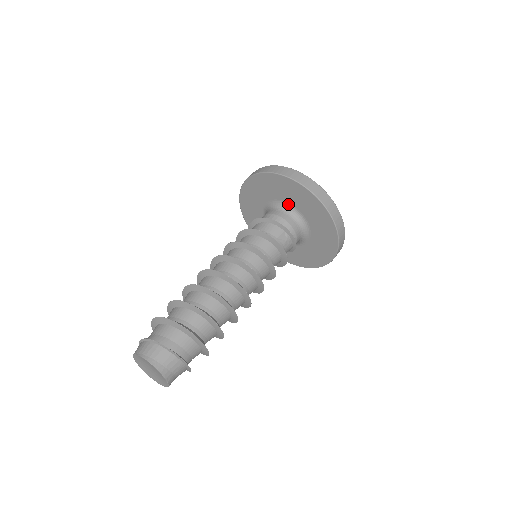
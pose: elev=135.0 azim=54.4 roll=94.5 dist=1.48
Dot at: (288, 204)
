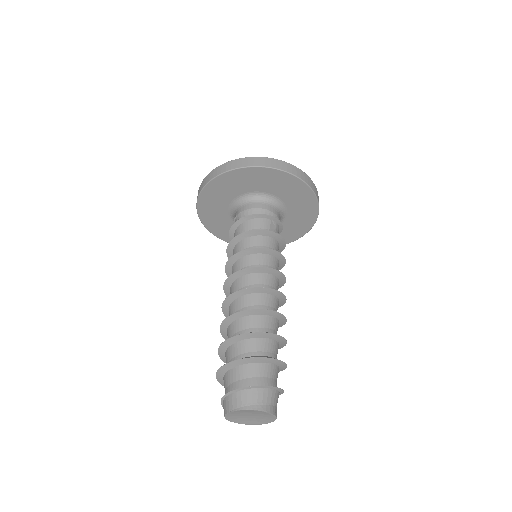
Dot at: (259, 193)
